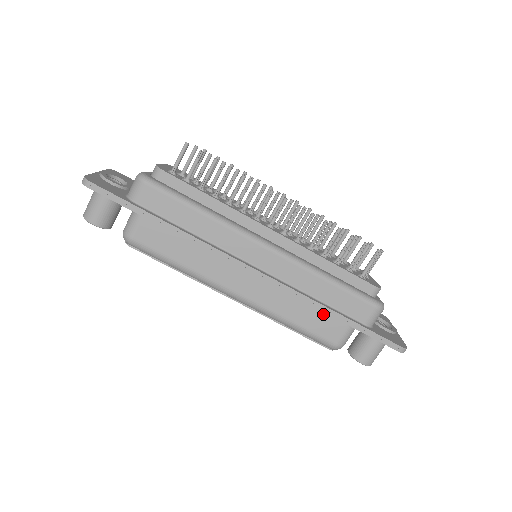
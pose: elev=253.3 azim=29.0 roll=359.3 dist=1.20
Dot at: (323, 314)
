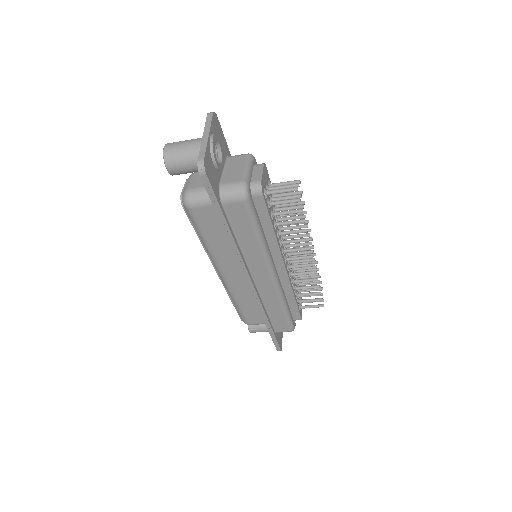
Dot at: occluded
